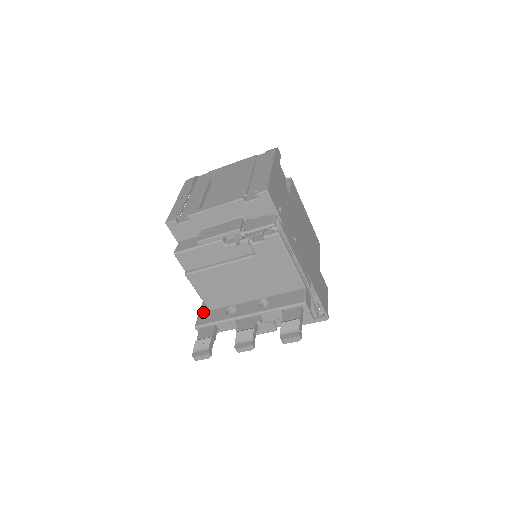
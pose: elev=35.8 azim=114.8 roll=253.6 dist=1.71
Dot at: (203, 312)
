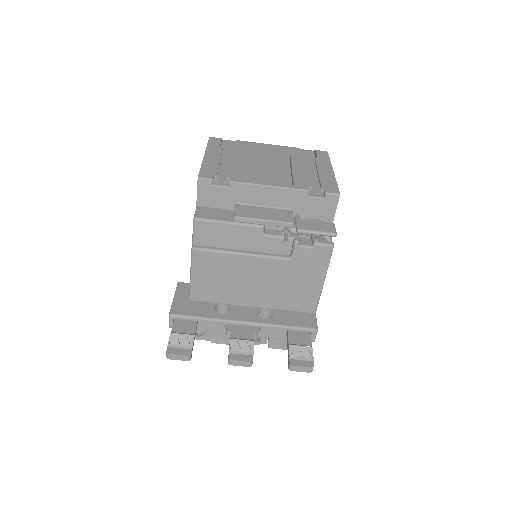
Dot at: (181, 299)
